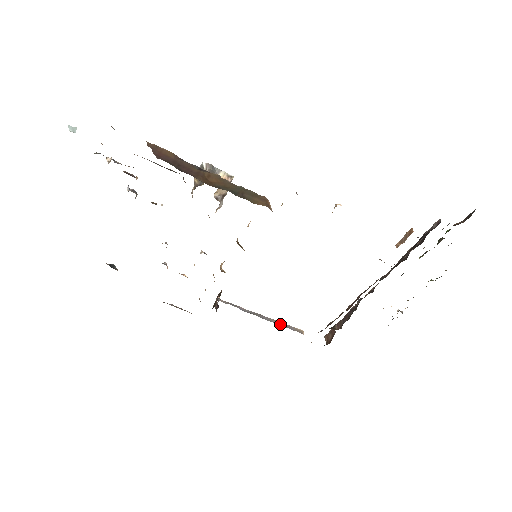
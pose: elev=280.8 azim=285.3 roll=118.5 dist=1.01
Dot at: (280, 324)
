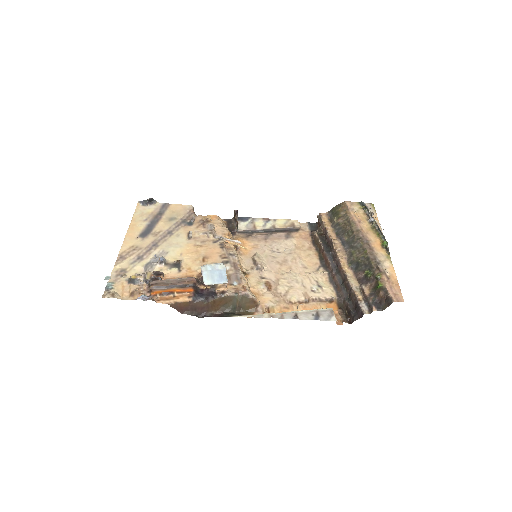
Dot at: (283, 229)
